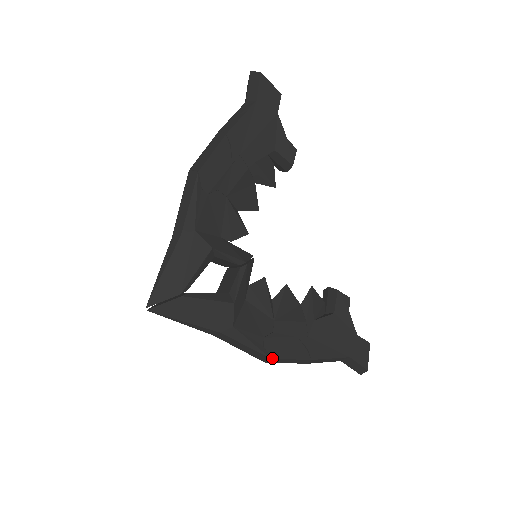
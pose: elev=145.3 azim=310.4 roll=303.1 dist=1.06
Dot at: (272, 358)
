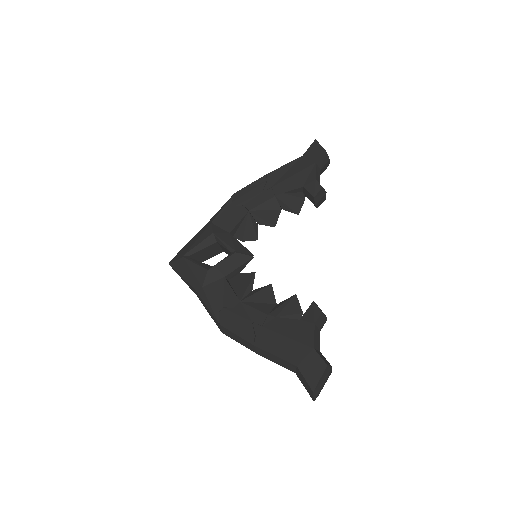
Dot at: (221, 325)
